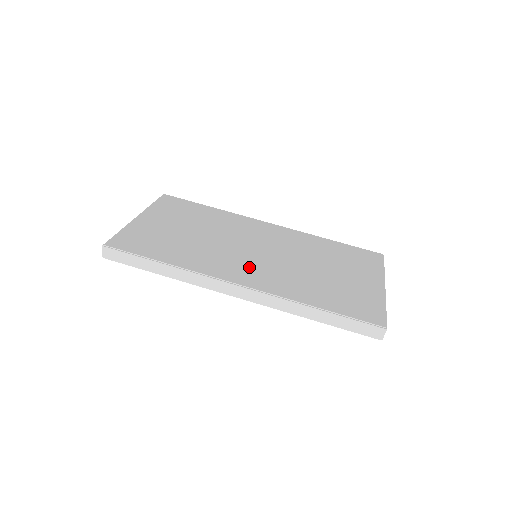
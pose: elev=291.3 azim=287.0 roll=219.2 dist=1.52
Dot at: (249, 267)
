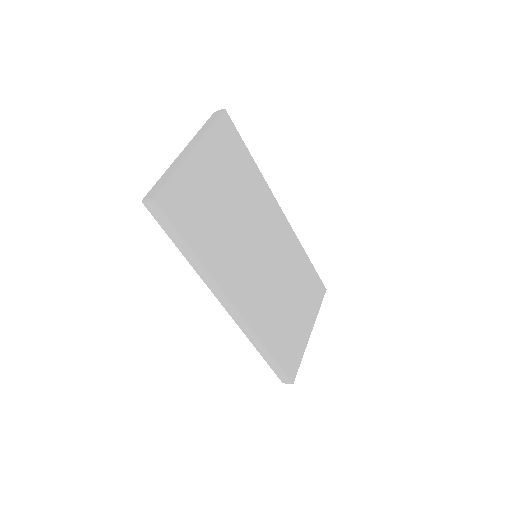
Dot at: (249, 282)
